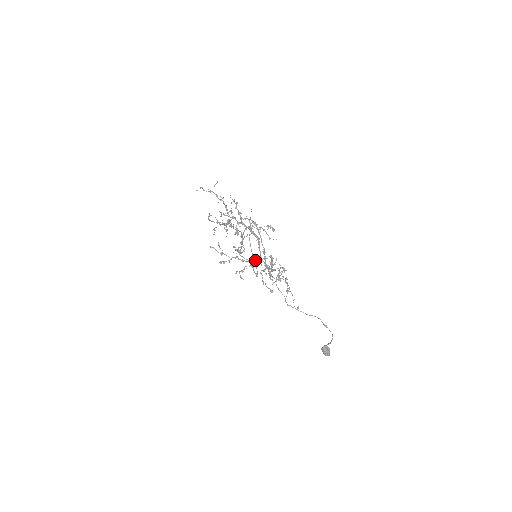
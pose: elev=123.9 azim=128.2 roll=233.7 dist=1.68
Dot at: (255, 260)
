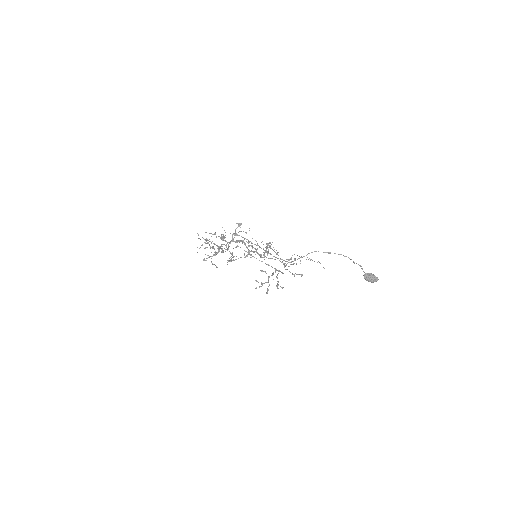
Dot at: occluded
